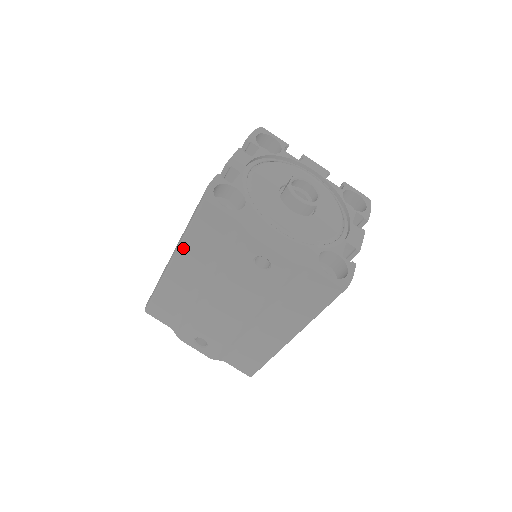
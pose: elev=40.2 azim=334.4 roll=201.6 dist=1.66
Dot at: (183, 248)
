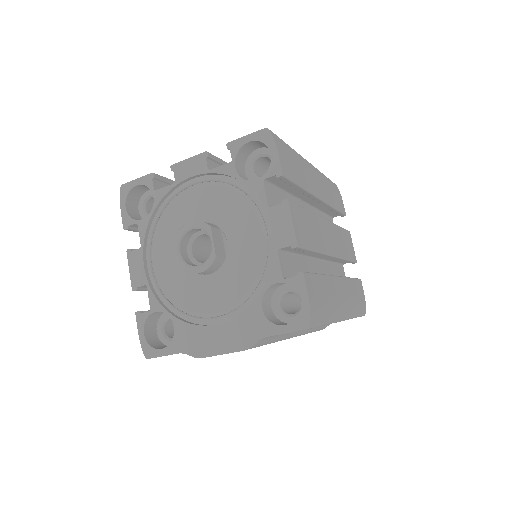
Dot at: occluded
